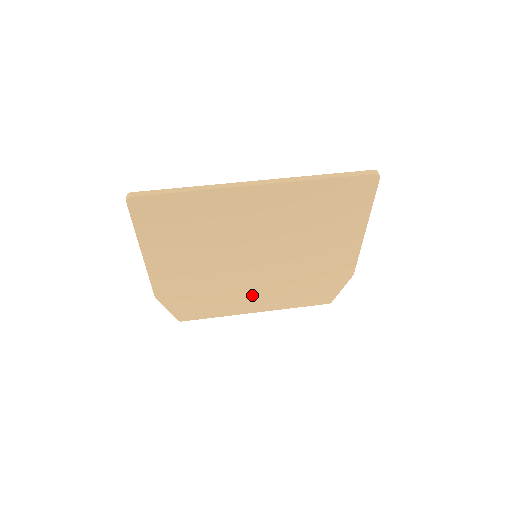
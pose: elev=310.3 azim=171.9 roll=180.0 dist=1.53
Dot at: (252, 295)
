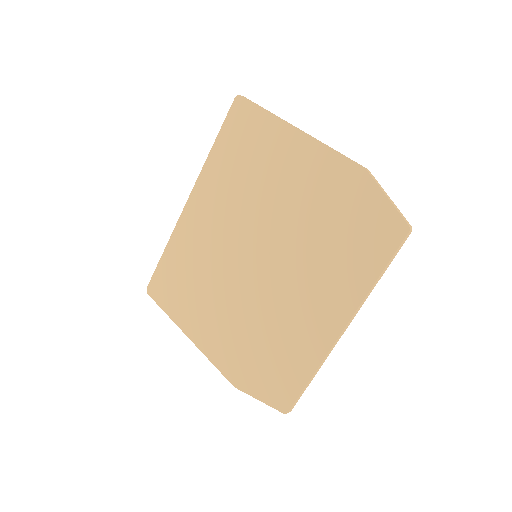
Dot at: (306, 306)
